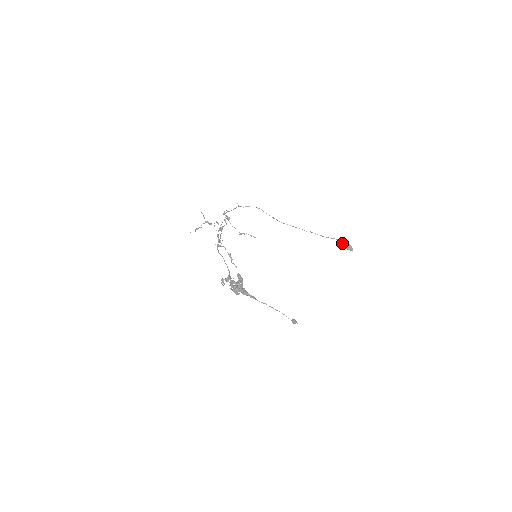
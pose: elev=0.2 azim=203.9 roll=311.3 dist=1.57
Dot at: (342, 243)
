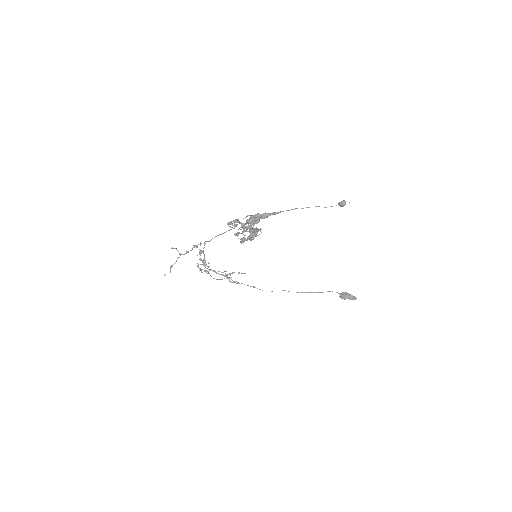
Dot at: (341, 294)
